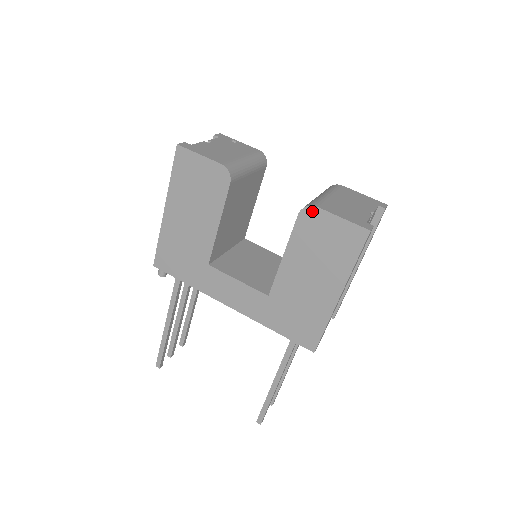
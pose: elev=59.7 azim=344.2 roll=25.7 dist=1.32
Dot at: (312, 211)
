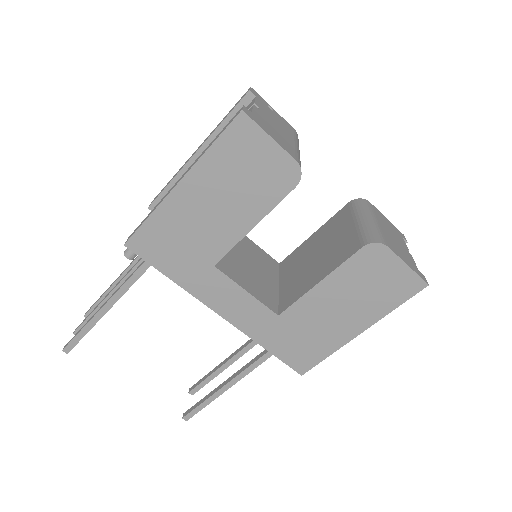
Dot at: (380, 249)
